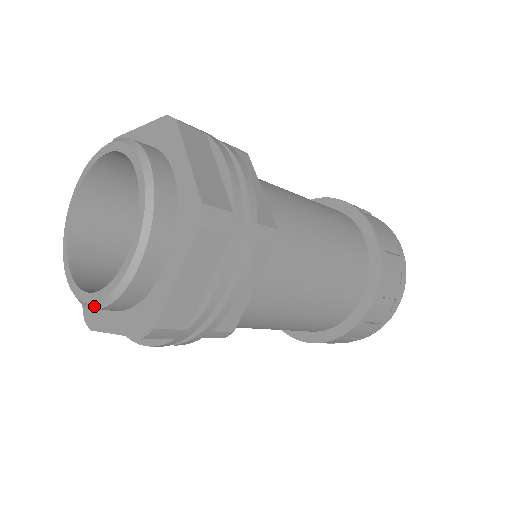
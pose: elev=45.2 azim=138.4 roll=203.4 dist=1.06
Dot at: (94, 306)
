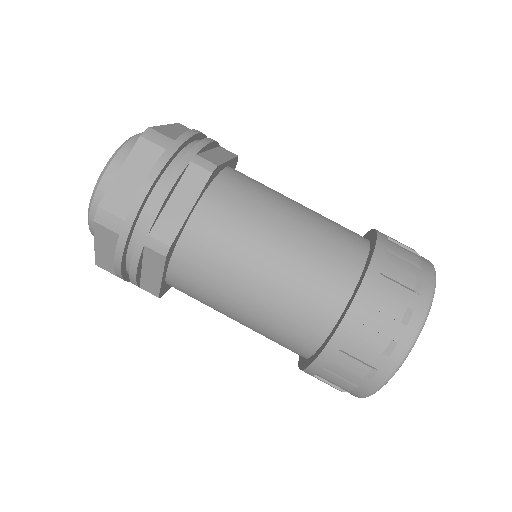
Dot at: (88, 219)
